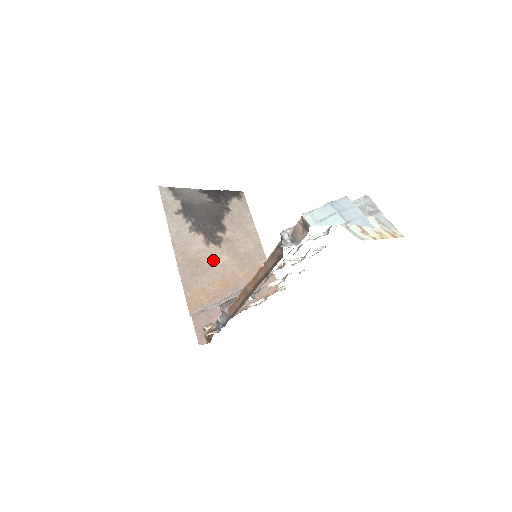
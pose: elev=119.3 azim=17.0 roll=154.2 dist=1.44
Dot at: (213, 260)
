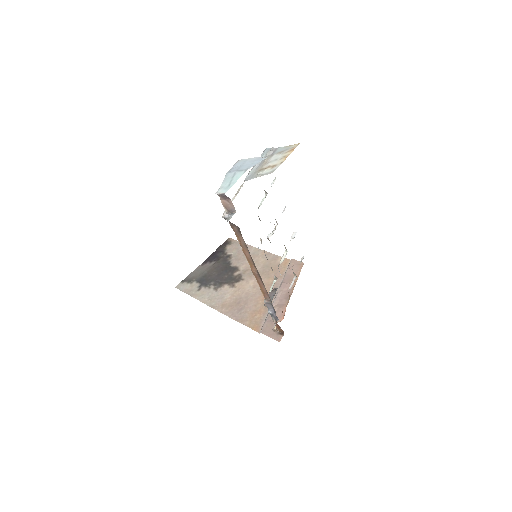
Dot at: (245, 291)
